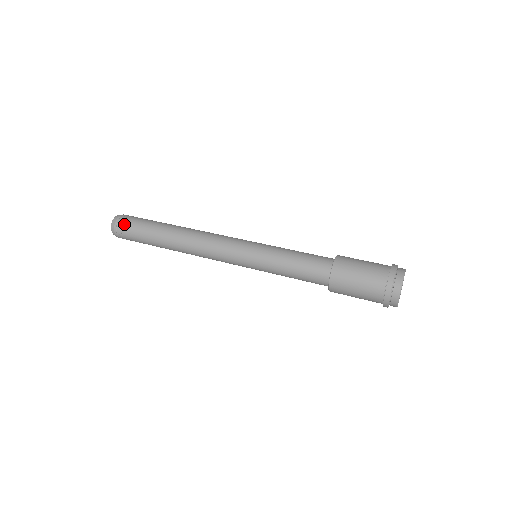
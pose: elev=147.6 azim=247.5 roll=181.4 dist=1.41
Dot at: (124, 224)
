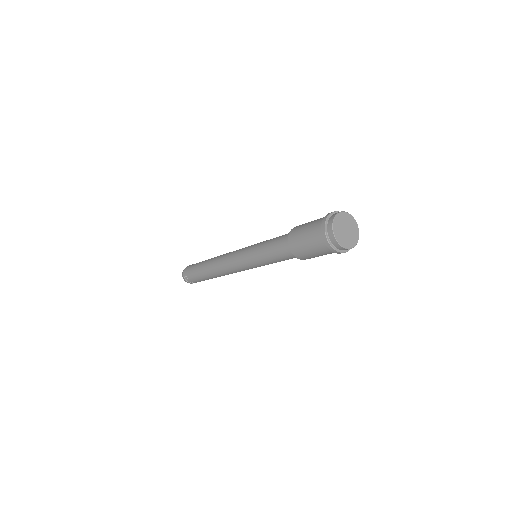
Dot at: (188, 267)
